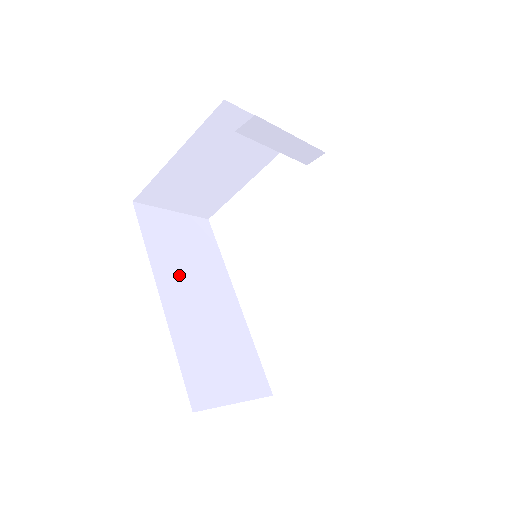
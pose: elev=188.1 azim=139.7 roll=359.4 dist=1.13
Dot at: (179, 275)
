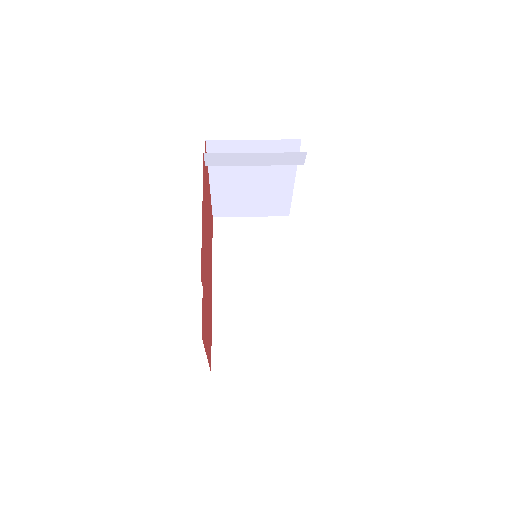
Dot at: (237, 271)
